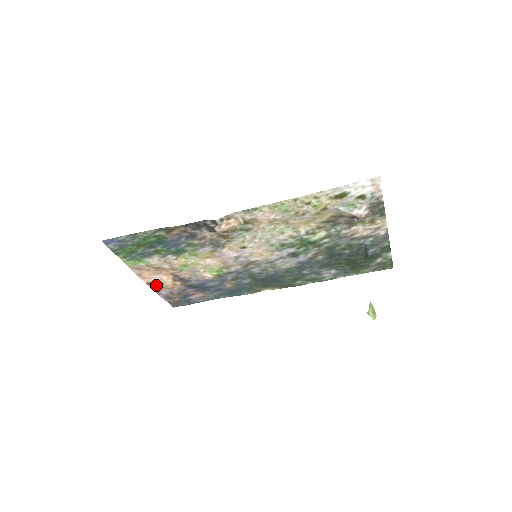
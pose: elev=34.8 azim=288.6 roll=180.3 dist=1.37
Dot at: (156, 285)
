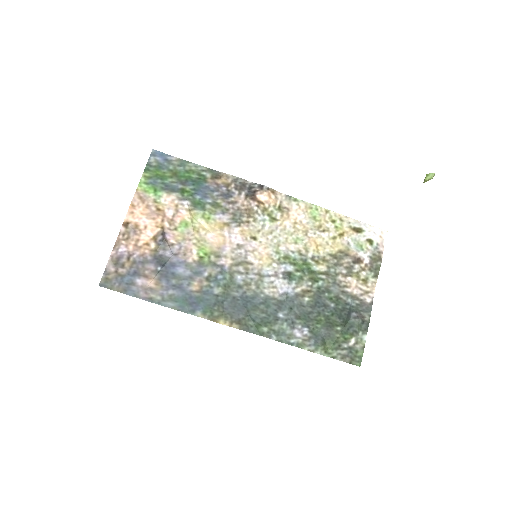
Dot at: (130, 232)
